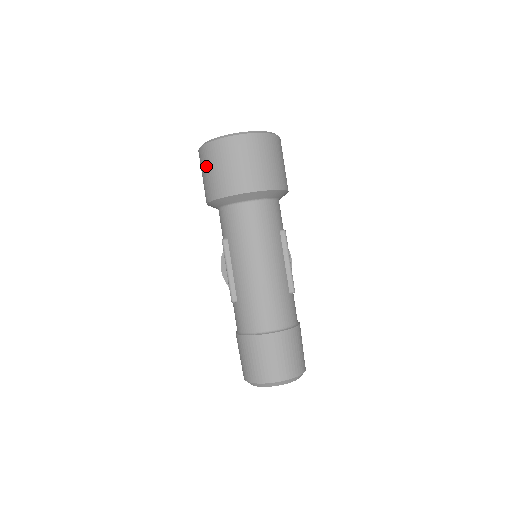
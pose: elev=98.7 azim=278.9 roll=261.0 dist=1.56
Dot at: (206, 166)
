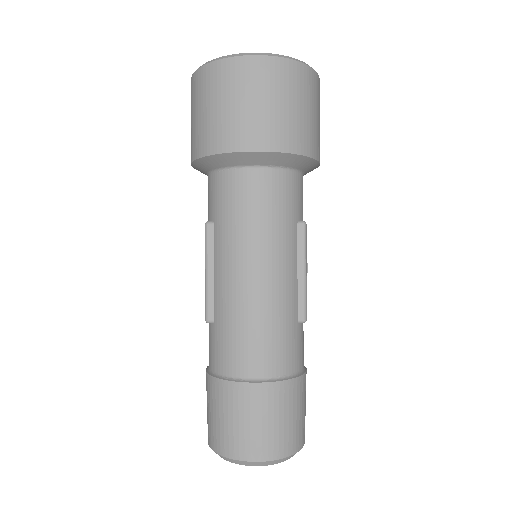
Dot at: (197, 103)
